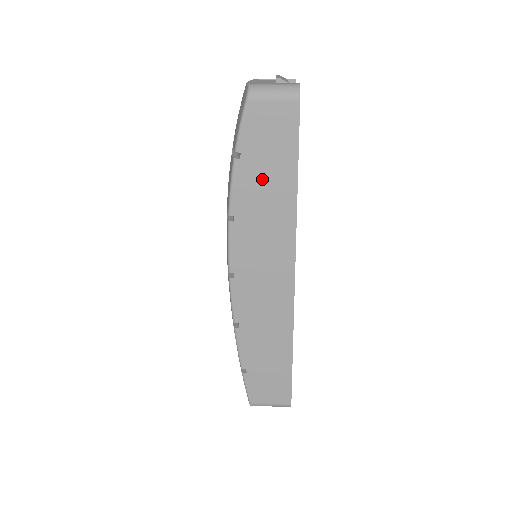
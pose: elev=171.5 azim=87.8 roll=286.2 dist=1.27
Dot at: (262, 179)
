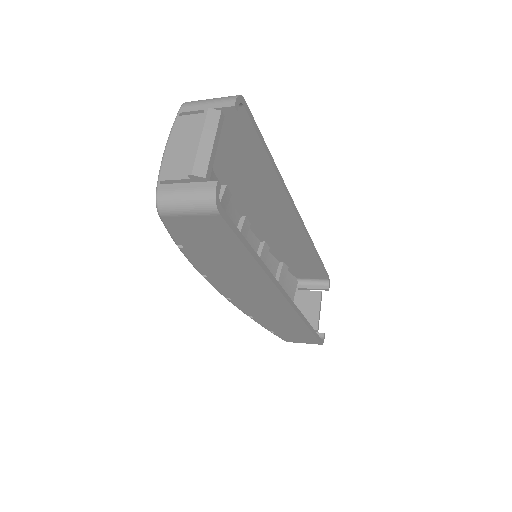
Dot at: (216, 258)
